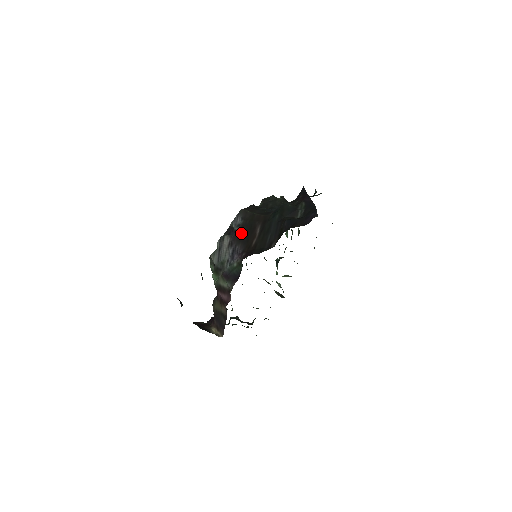
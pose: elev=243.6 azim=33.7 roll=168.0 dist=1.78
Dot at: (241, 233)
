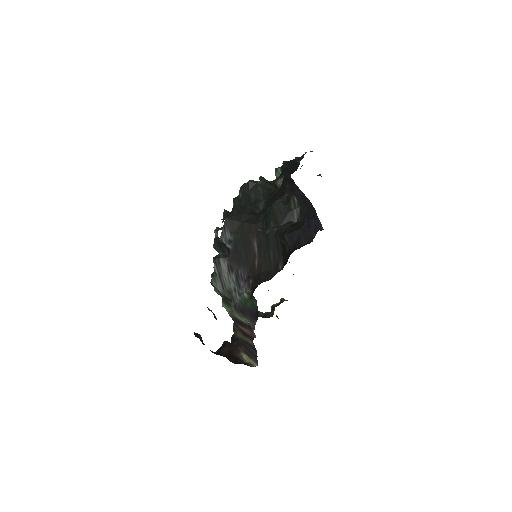
Dot at: (237, 253)
